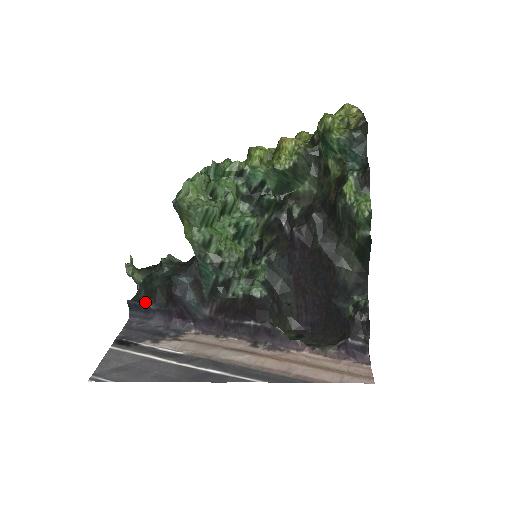
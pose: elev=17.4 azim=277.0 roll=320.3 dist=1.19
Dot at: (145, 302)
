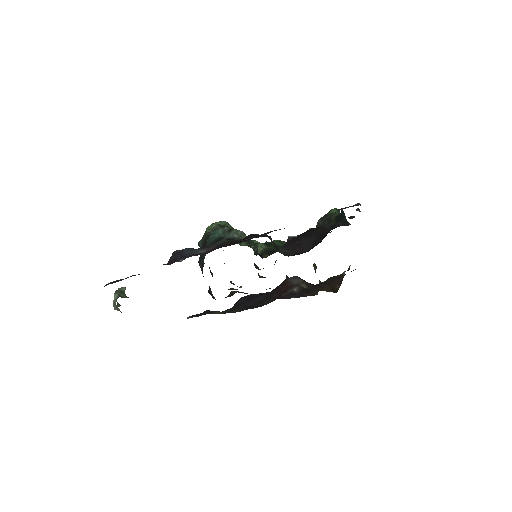
Dot at: occluded
